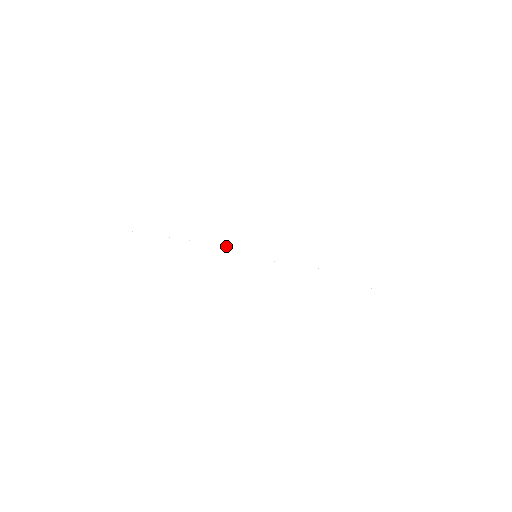
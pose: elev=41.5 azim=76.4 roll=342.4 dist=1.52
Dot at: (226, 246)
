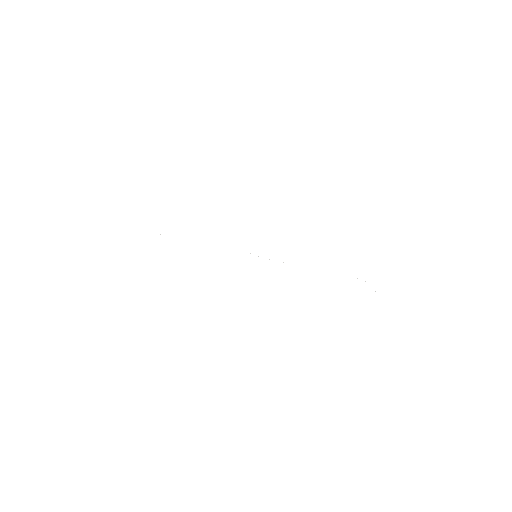
Dot at: occluded
